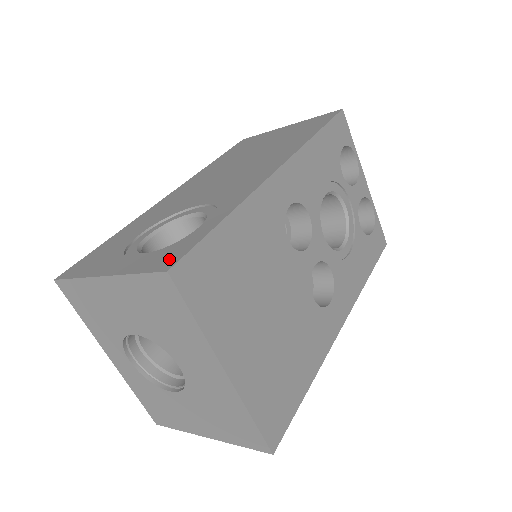
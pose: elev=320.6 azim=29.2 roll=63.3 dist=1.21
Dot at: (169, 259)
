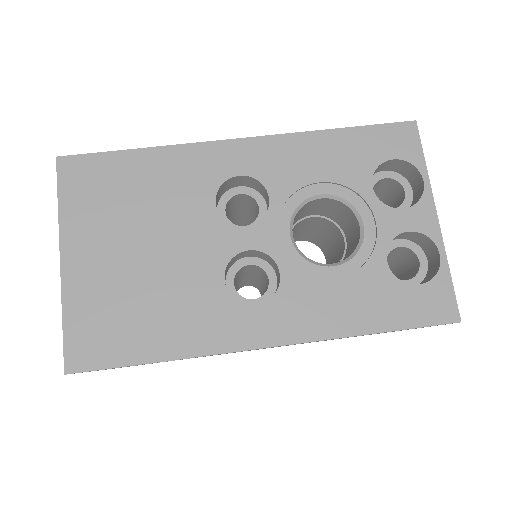
Dot at: occluded
